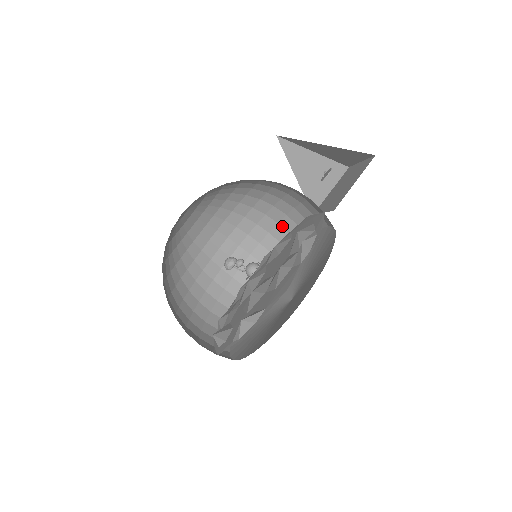
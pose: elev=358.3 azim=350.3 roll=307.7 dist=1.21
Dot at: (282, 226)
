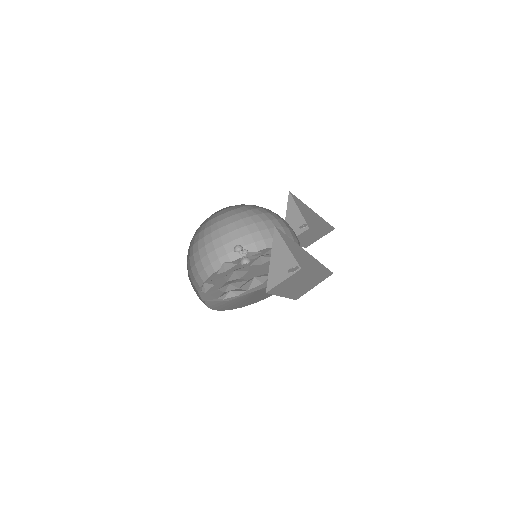
Dot at: occluded
